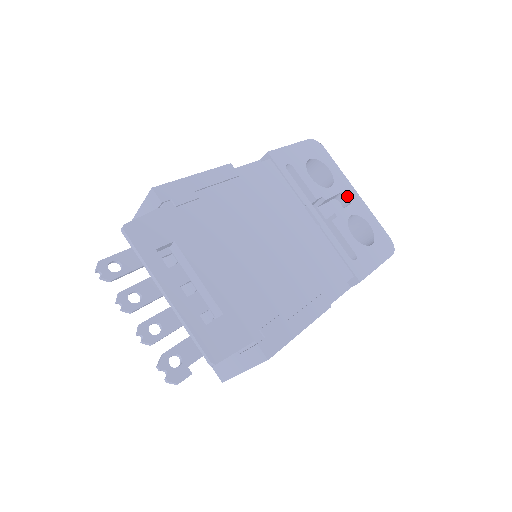
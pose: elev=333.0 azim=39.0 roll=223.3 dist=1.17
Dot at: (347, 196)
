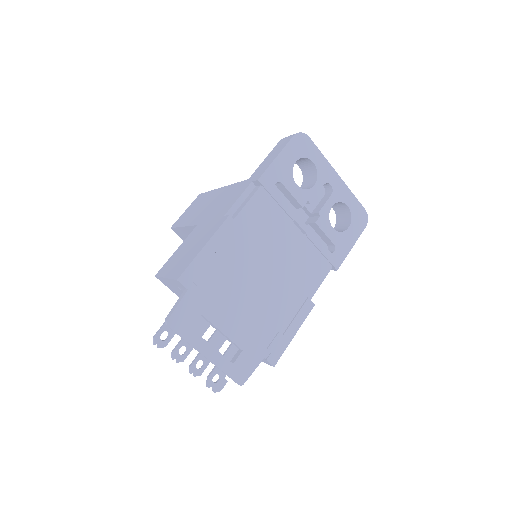
Dot at: (329, 184)
